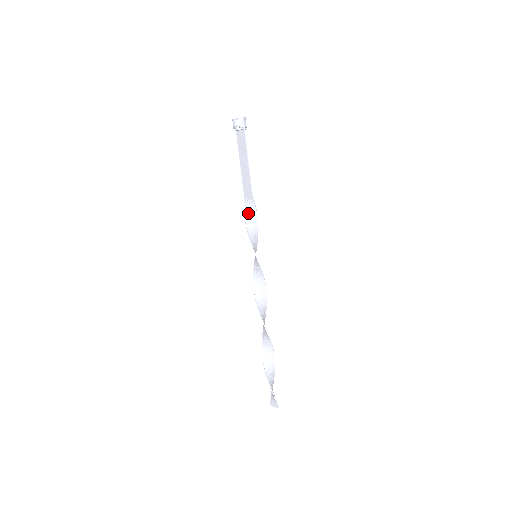
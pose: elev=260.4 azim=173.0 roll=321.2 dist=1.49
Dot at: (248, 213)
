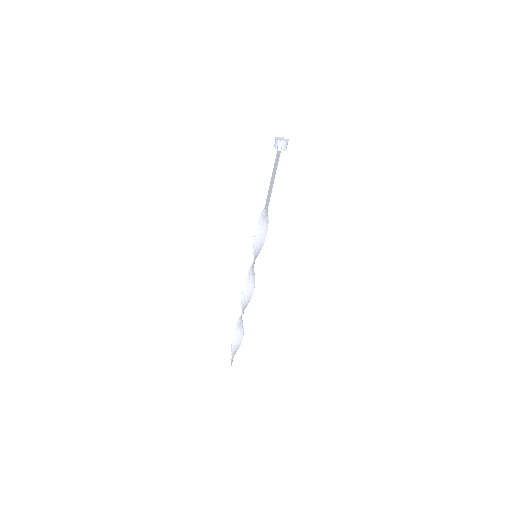
Dot at: (262, 220)
